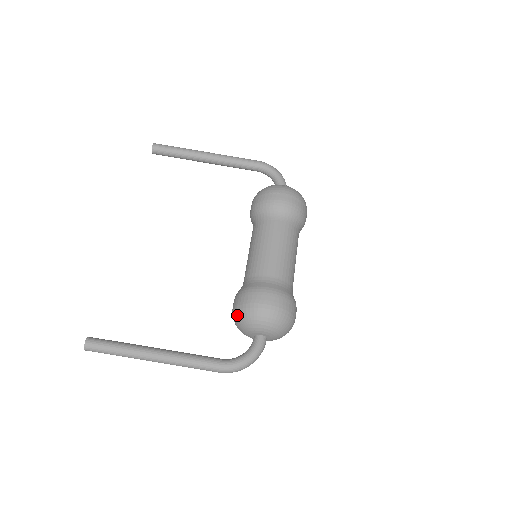
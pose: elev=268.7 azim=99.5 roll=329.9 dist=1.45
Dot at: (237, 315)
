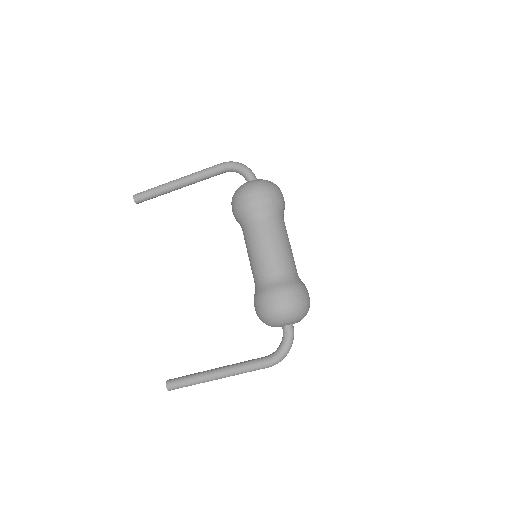
Dot at: (260, 319)
